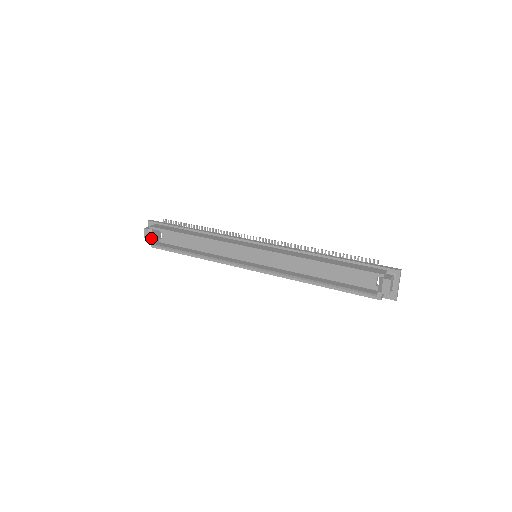
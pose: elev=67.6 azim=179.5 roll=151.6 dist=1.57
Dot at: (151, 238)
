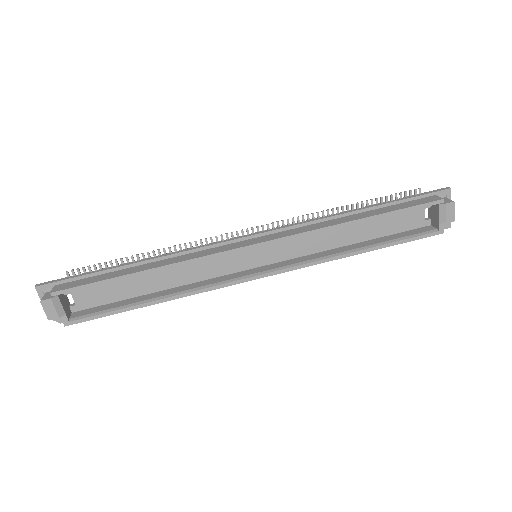
Dot at: (60, 311)
